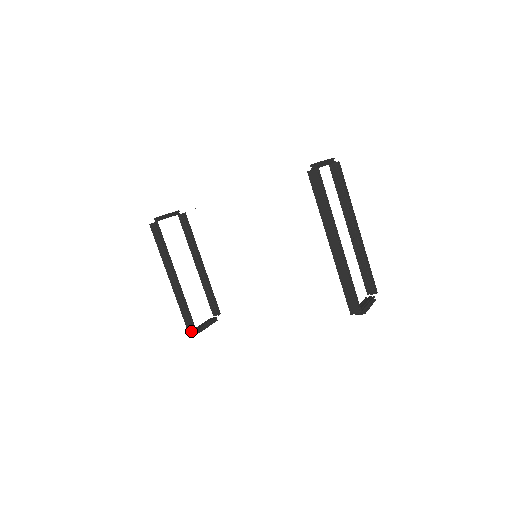
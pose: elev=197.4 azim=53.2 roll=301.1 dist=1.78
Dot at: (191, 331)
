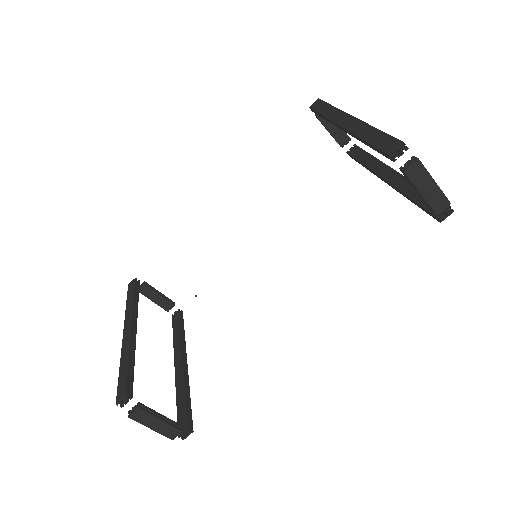
Dot at: (122, 396)
